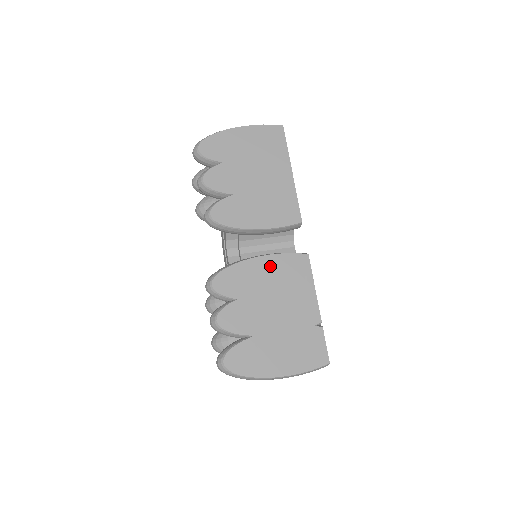
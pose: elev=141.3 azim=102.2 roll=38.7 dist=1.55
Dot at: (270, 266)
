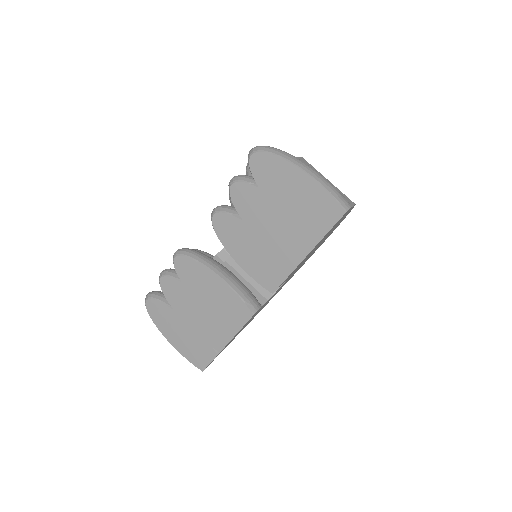
Dot at: (221, 291)
